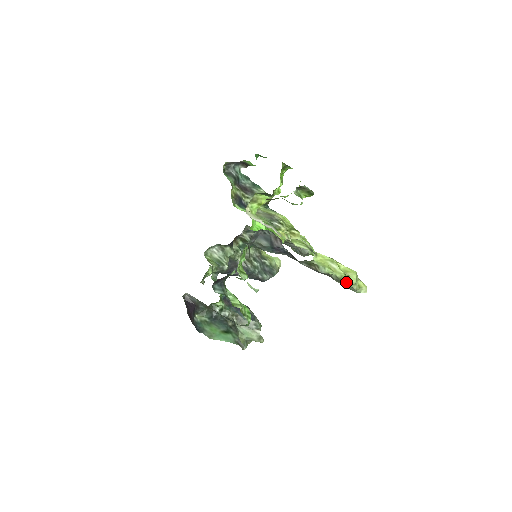
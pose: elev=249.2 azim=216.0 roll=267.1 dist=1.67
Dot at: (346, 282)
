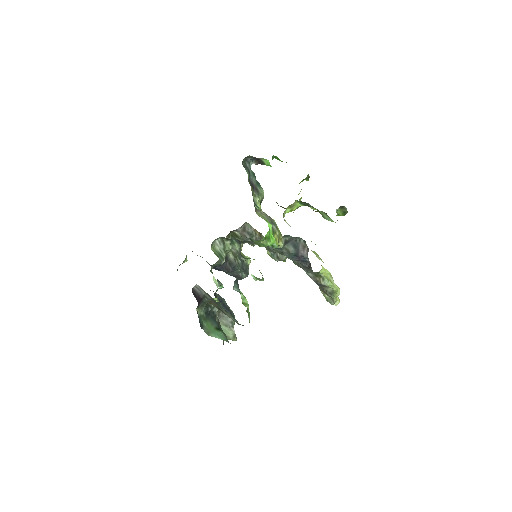
Dot at: (334, 295)
